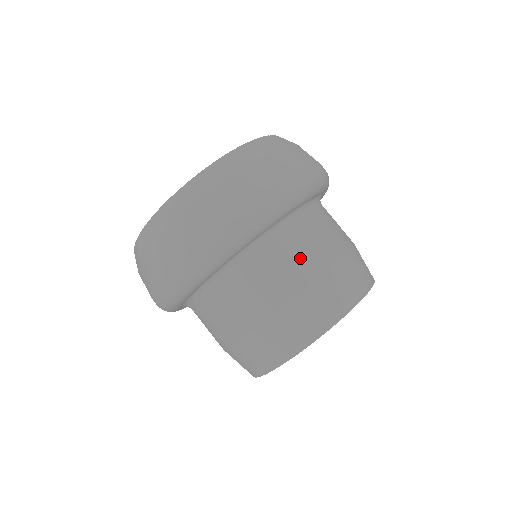
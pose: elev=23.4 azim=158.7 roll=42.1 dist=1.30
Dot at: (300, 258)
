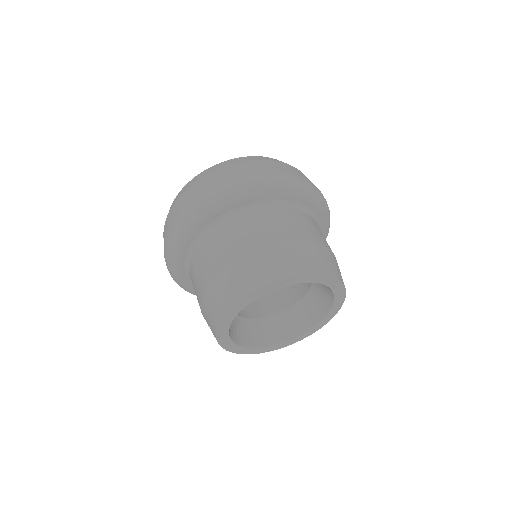
Dot at: (315, 230)
